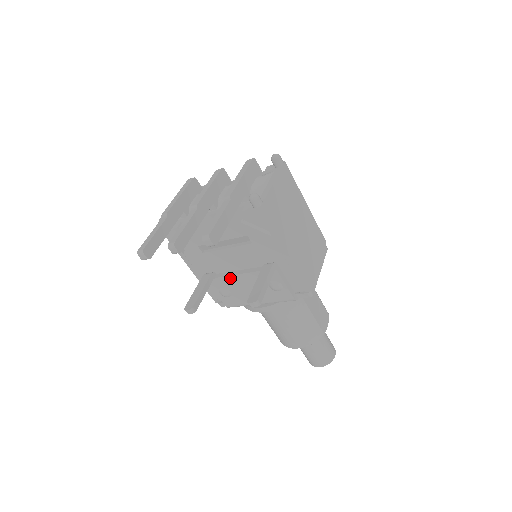
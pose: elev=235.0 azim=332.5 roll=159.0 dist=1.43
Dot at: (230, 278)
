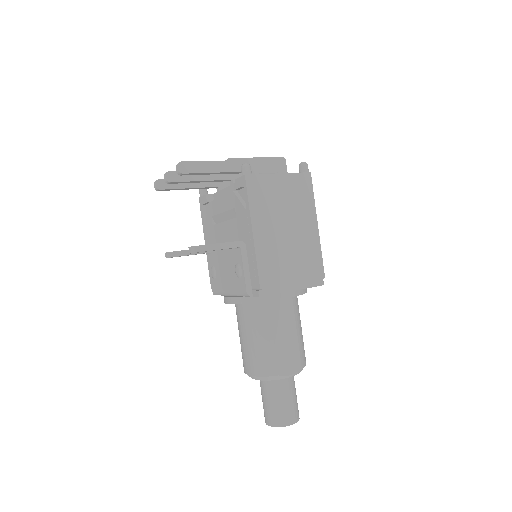
Dot at: (218, 254)
